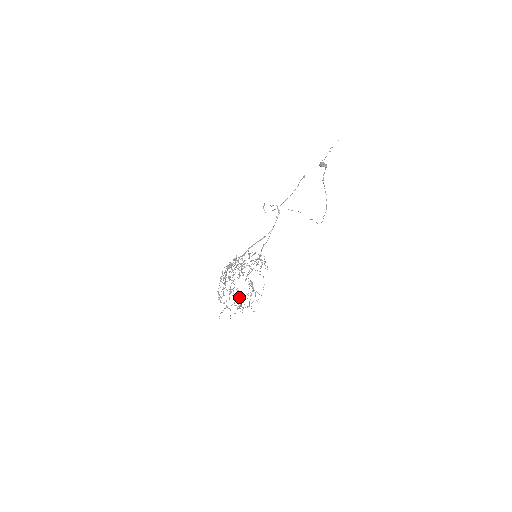
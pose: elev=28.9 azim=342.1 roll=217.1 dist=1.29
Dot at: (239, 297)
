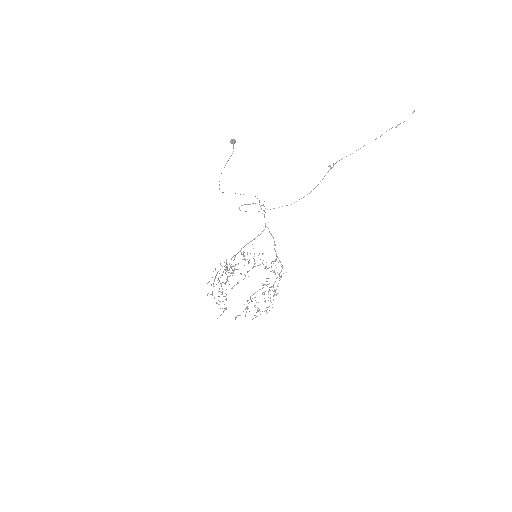
Dot at: occluded
